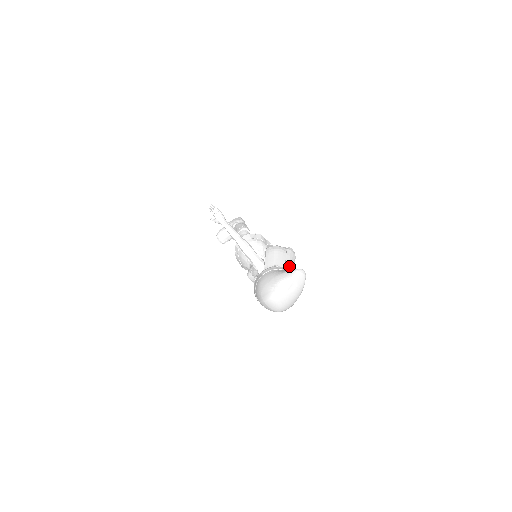
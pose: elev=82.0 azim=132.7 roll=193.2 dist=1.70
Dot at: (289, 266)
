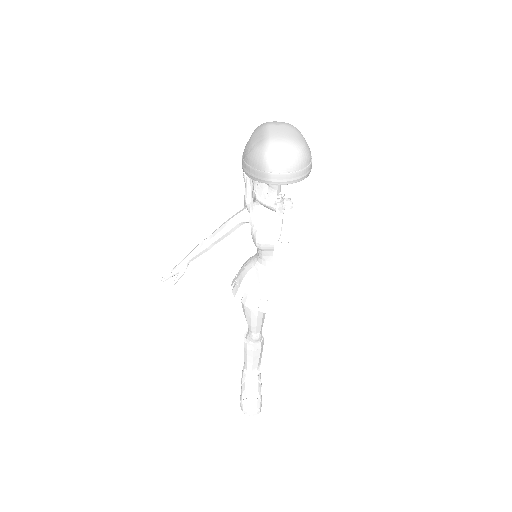
Dot at: occluded
